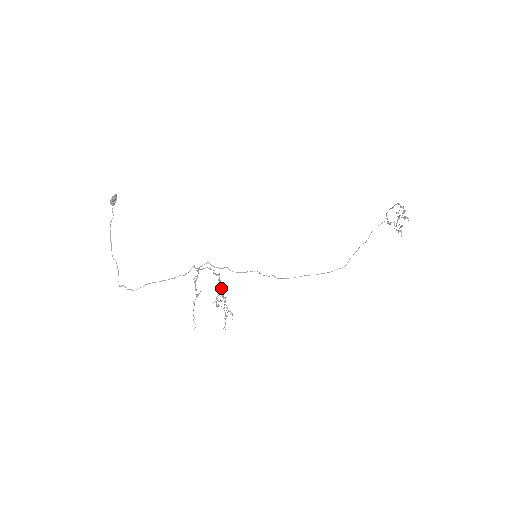
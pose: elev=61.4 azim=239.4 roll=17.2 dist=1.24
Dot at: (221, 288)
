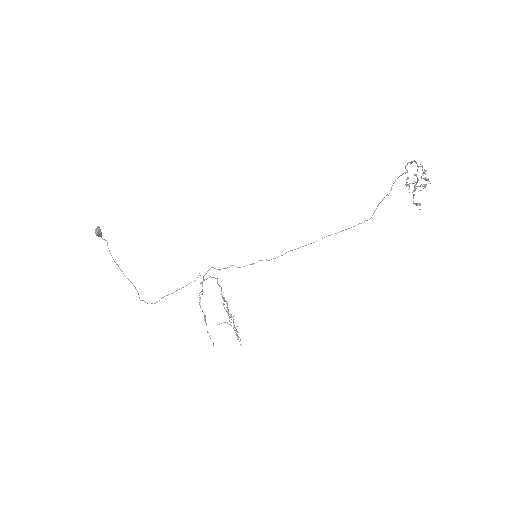
Dot at: (227, 303)
